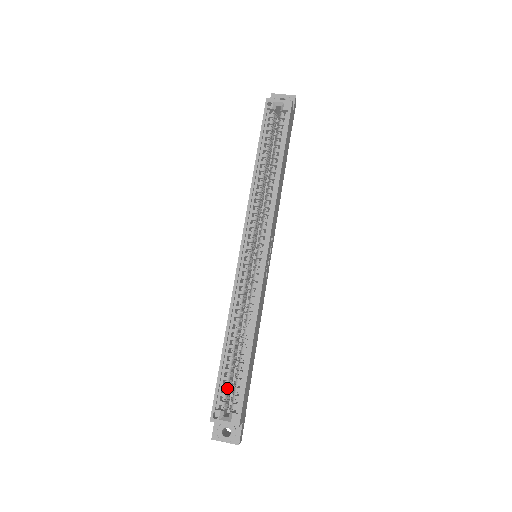
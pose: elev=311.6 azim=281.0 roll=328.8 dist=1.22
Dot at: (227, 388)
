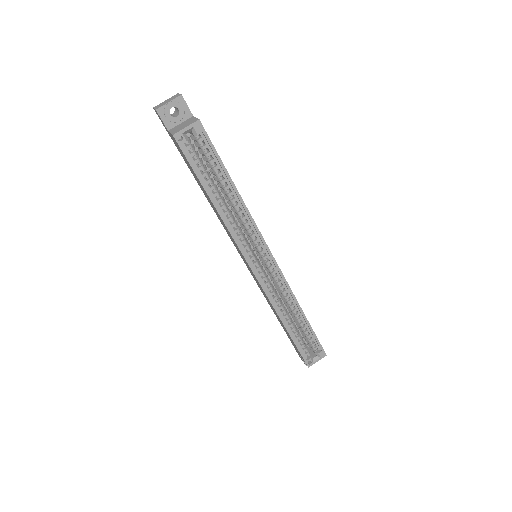
Dot at: (304, 345)
